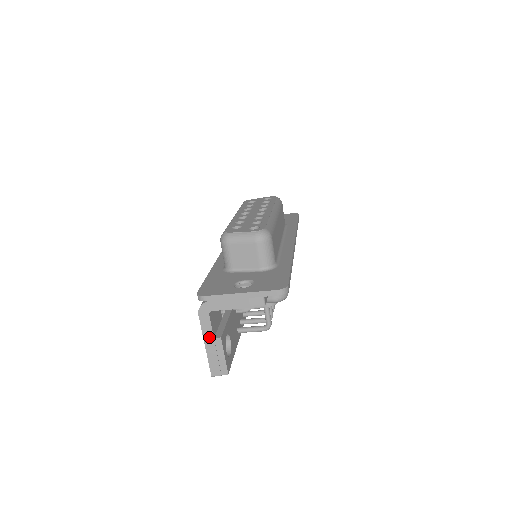
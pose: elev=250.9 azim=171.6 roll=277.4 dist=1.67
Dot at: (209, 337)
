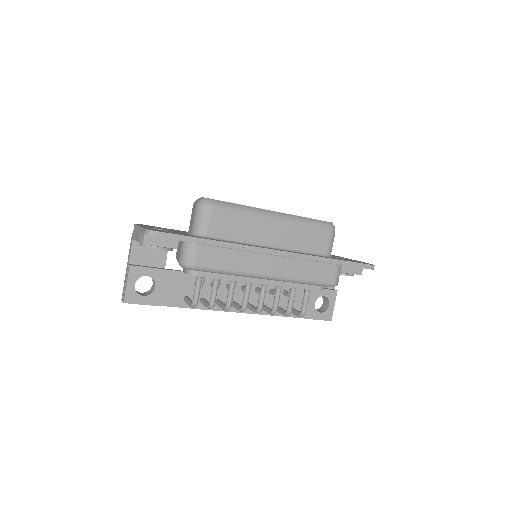
Dot at: (128, 262)
